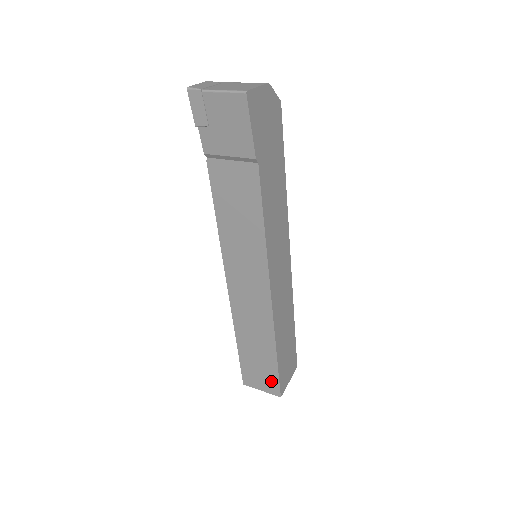
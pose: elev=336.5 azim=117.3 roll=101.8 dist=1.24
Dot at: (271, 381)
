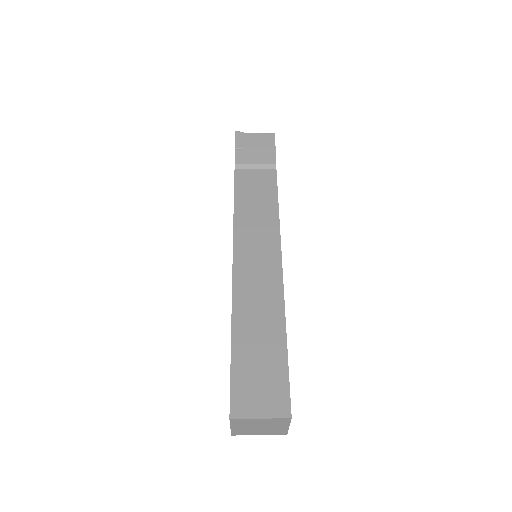
Dot at: (277, 389)
